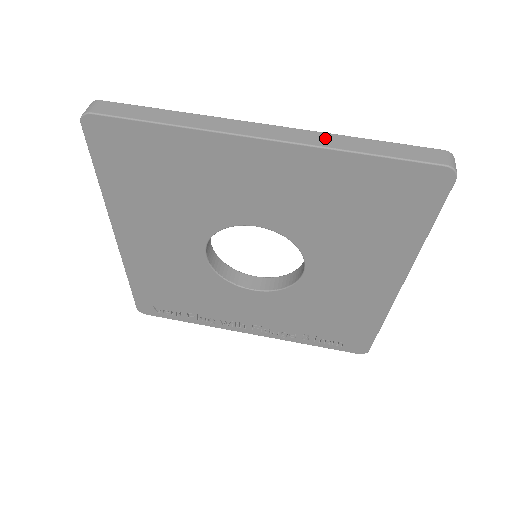
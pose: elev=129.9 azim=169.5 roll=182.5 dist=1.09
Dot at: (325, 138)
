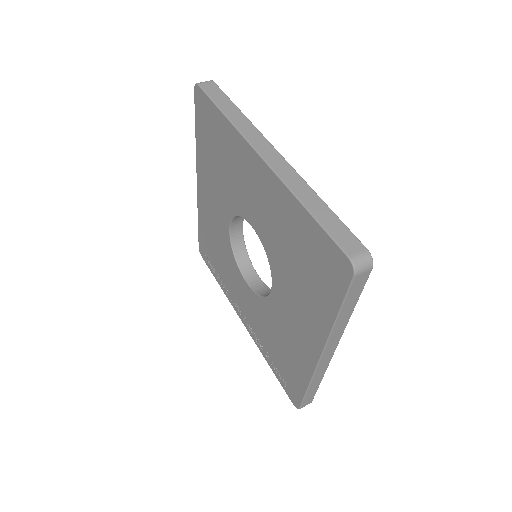
Dot at: (297, 182)
